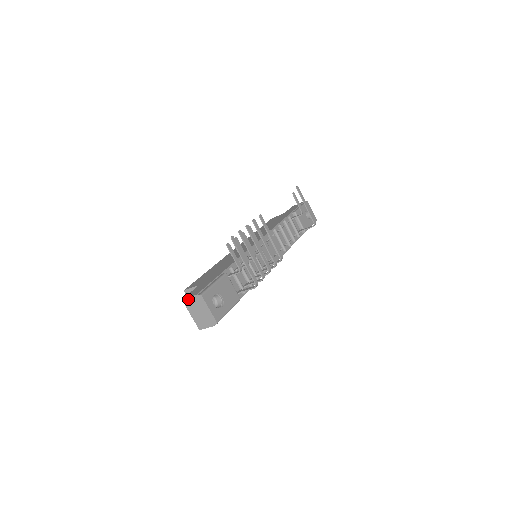
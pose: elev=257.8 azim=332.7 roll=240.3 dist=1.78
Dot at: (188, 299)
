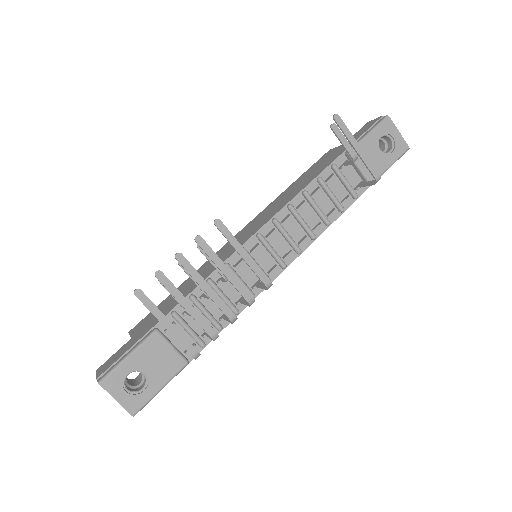
Dot at: occluded
